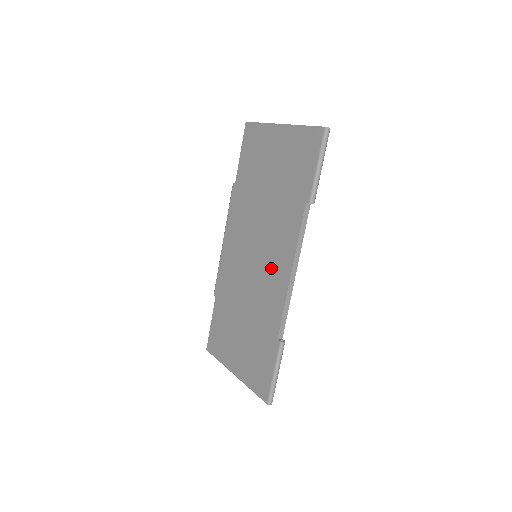
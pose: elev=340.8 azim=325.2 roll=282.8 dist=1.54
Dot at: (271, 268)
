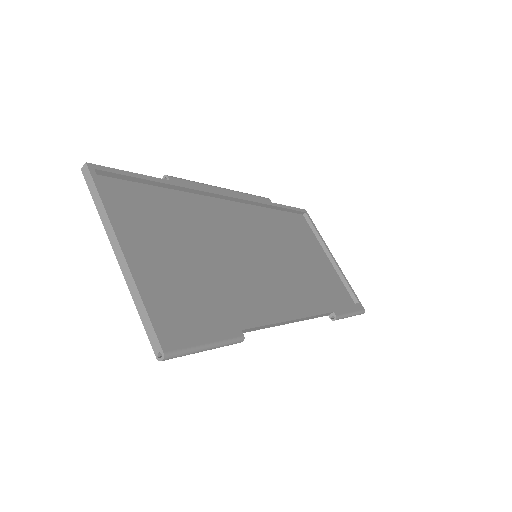
Dot at: (274, 290)
